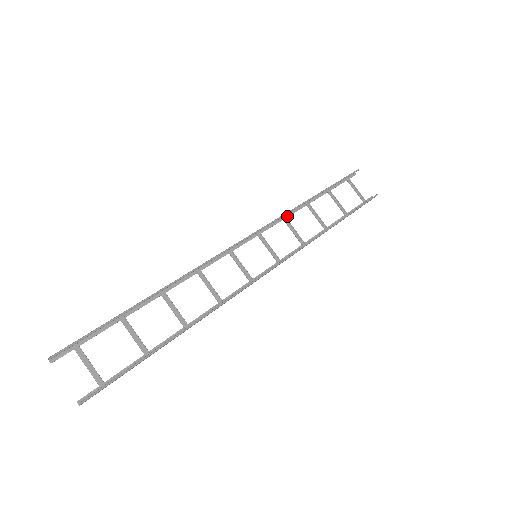
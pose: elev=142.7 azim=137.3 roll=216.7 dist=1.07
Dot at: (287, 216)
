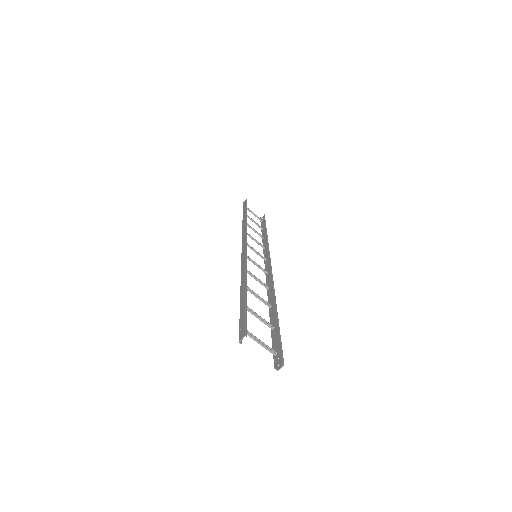
Dot at: occluded
